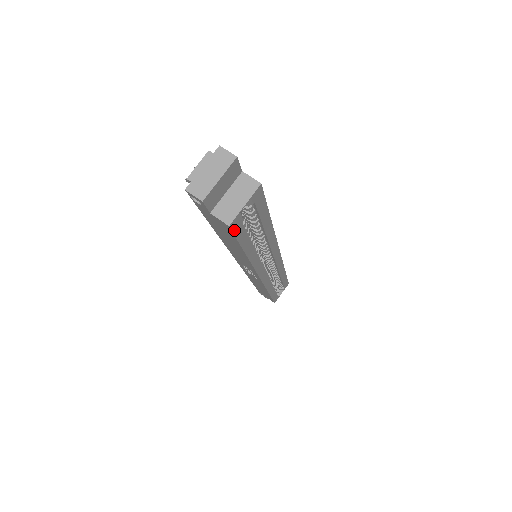
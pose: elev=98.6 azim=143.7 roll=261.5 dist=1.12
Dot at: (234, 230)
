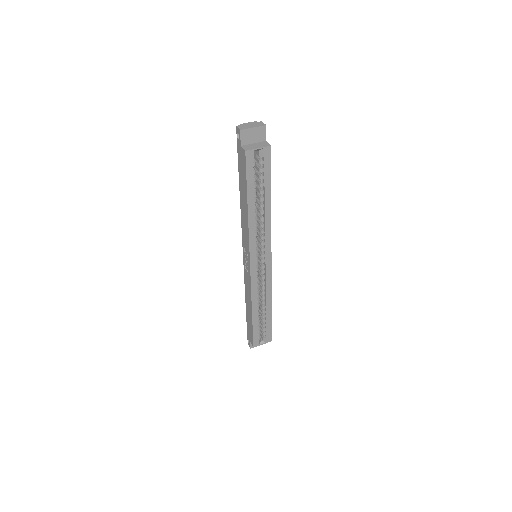
Dot at: (247, 161)
